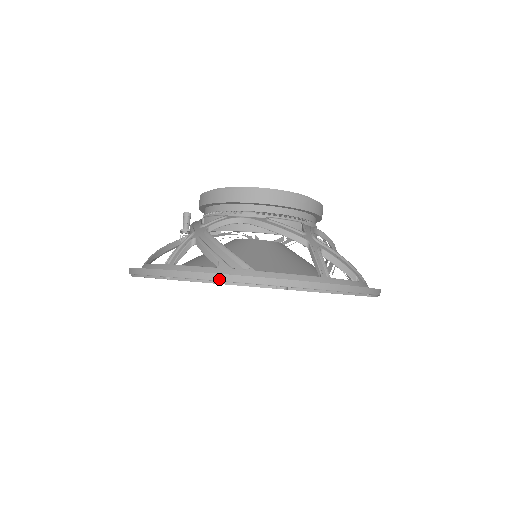
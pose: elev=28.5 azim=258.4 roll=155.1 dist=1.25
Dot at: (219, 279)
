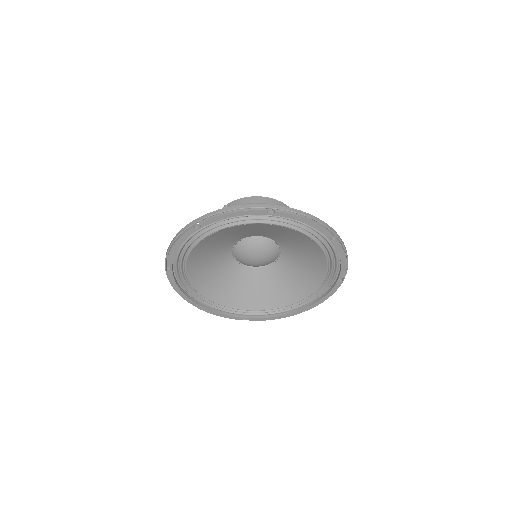
Dot at: (310, 216)
